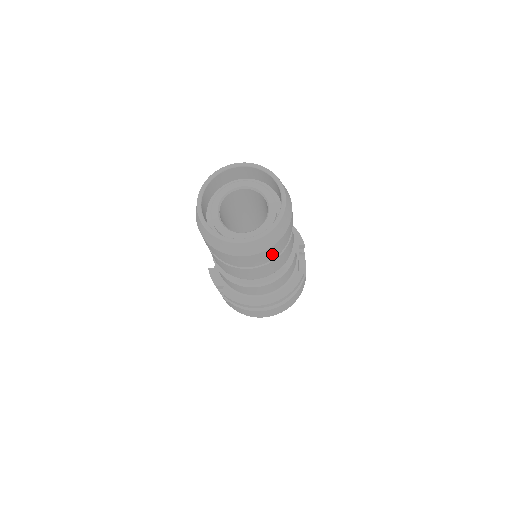
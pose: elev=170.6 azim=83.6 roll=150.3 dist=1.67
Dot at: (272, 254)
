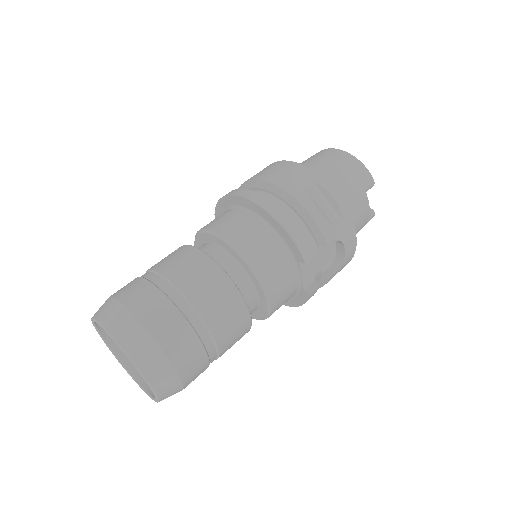
Dot at: occluded
